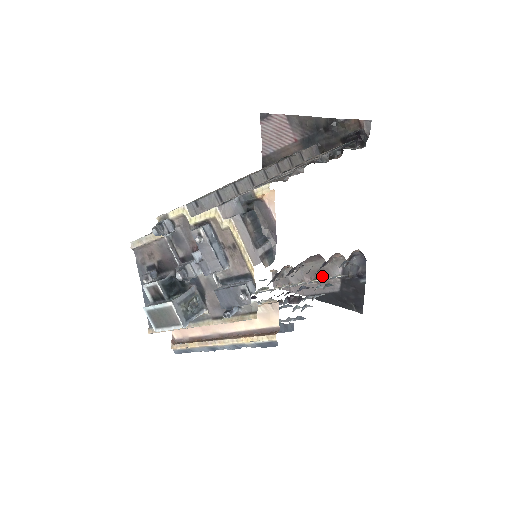
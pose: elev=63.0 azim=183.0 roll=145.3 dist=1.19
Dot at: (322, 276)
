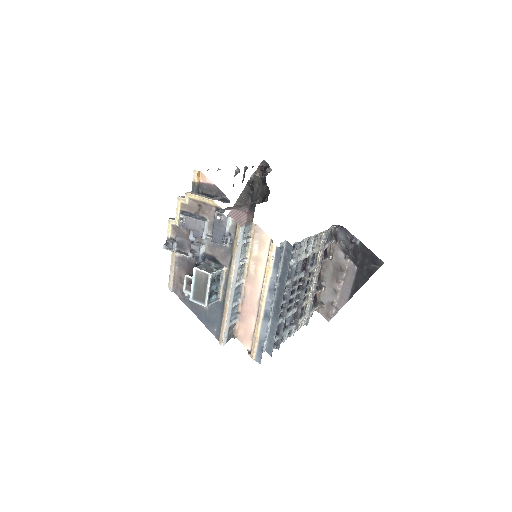
Dot at: (339, 271)
